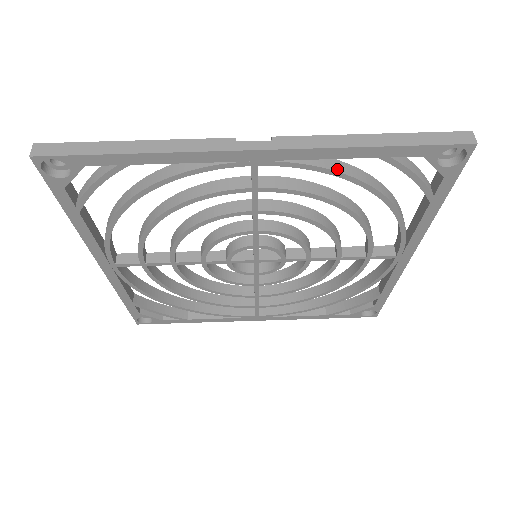
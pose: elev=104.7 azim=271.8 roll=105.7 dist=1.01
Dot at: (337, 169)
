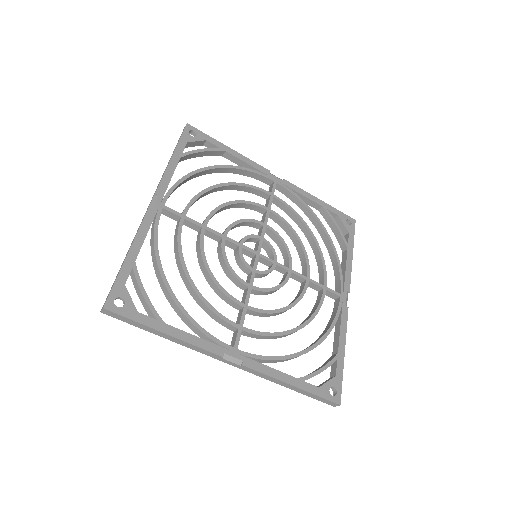
Dot at: occluded
